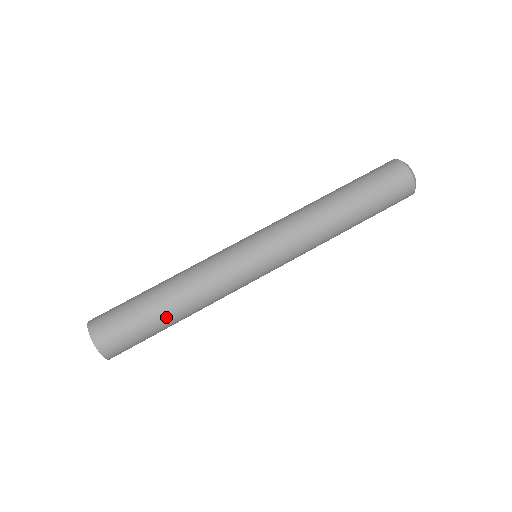
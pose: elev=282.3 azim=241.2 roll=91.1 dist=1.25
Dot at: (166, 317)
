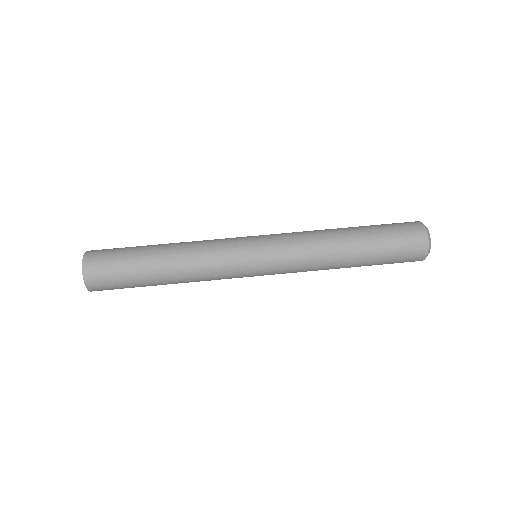
Dot at: (152, 265)
